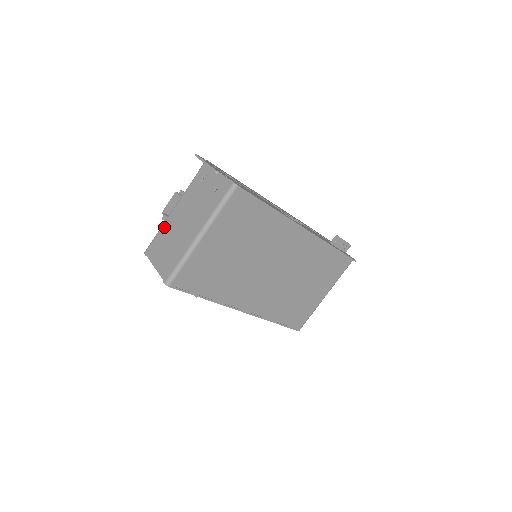
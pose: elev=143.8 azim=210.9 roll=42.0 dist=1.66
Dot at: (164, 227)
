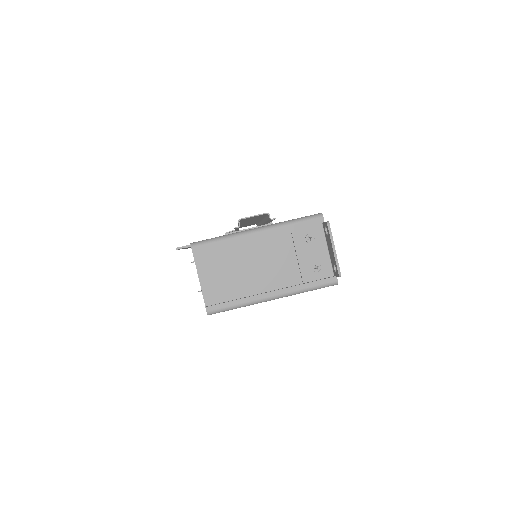
Dot at: (234, 242)
